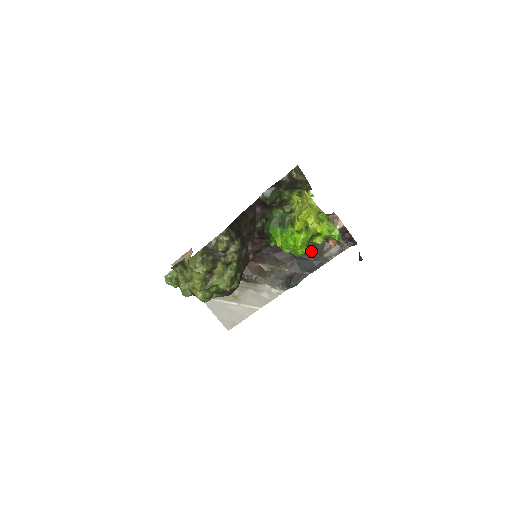
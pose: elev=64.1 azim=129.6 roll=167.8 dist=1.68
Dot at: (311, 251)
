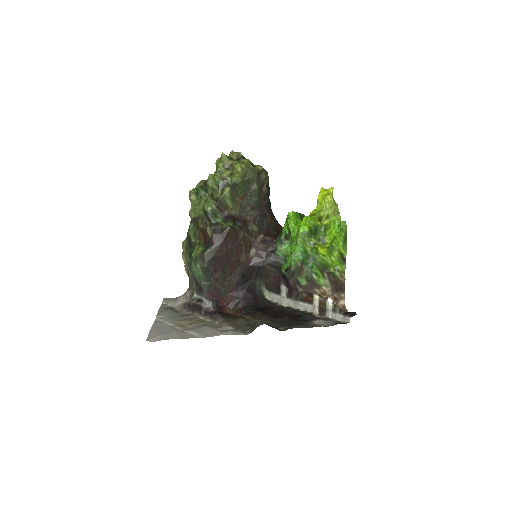
Dot at: (301, 319)
